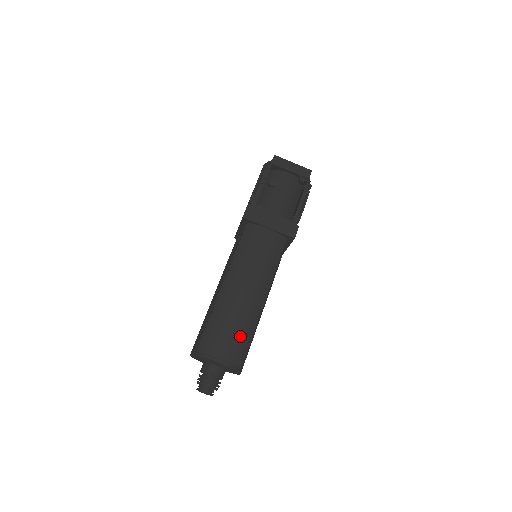
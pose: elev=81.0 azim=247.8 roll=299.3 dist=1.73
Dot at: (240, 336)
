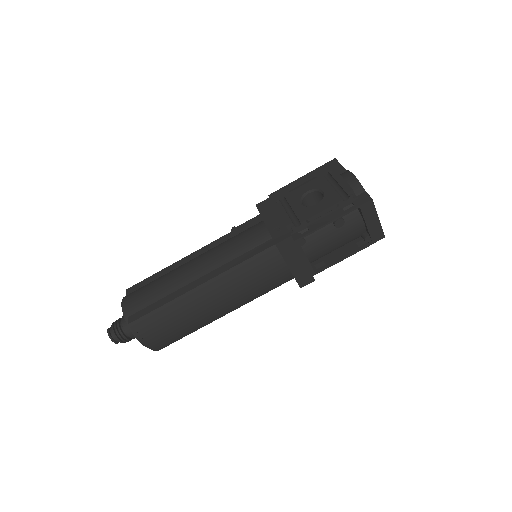
Dot at: (177, 335)
